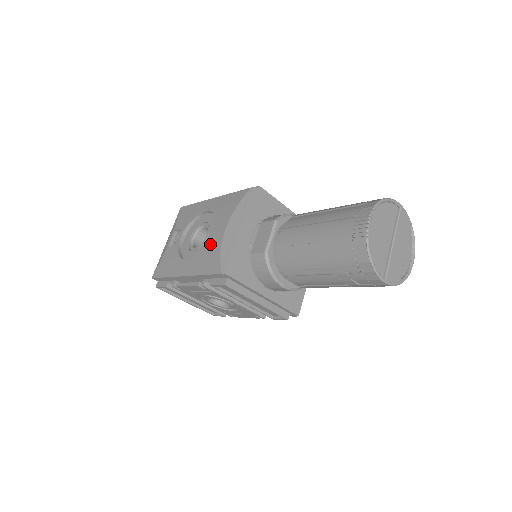
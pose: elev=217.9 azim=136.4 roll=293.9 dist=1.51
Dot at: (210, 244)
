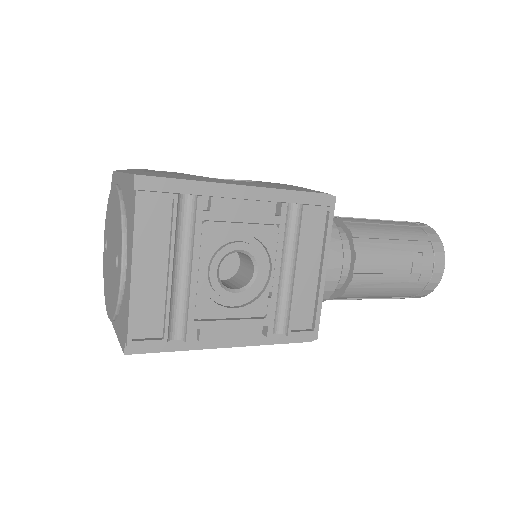
Dot at: occluded
